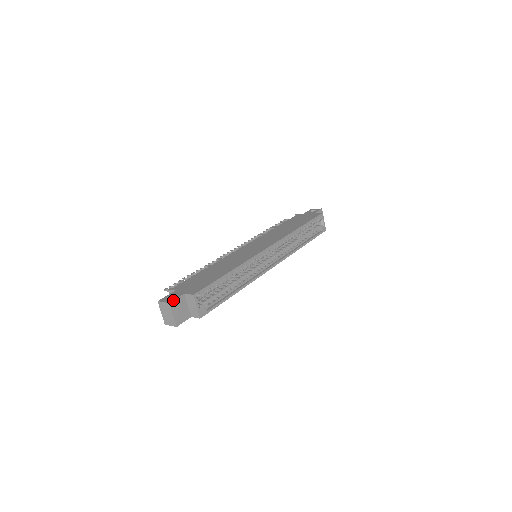
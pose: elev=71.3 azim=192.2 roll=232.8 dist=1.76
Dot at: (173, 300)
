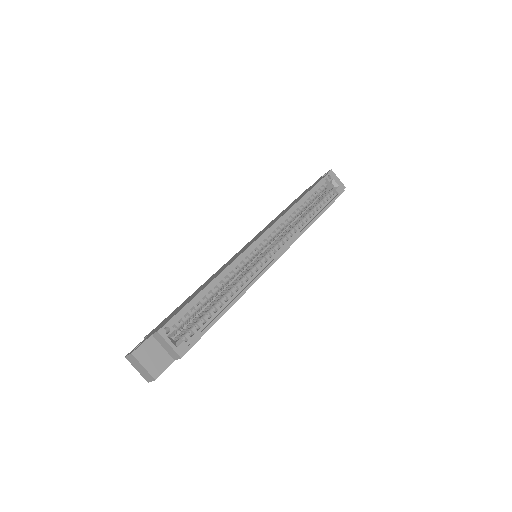
Dot at: (136, 348)
